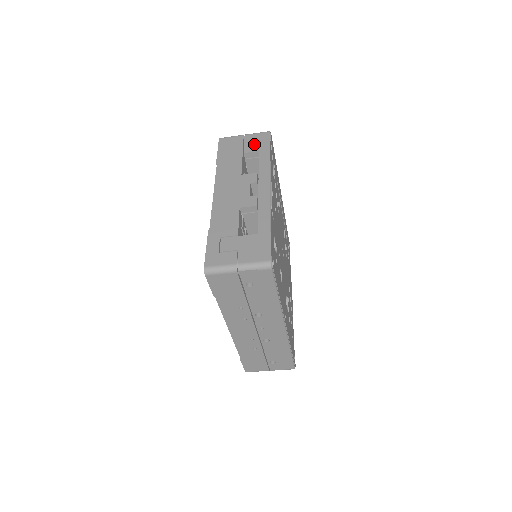
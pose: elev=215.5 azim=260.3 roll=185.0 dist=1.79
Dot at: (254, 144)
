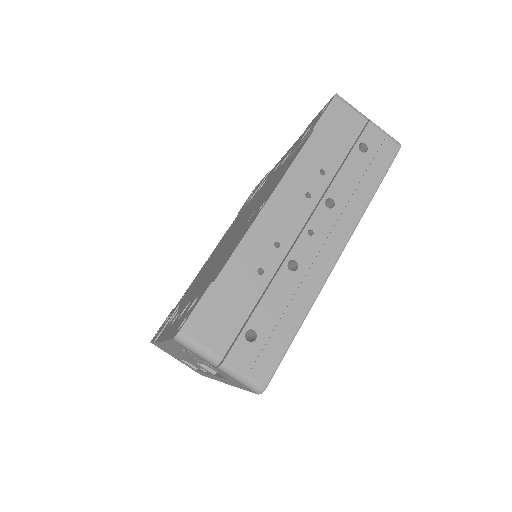
Dot at: occluded
